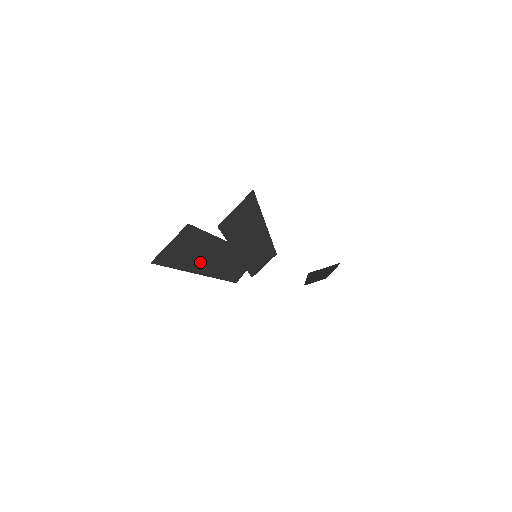
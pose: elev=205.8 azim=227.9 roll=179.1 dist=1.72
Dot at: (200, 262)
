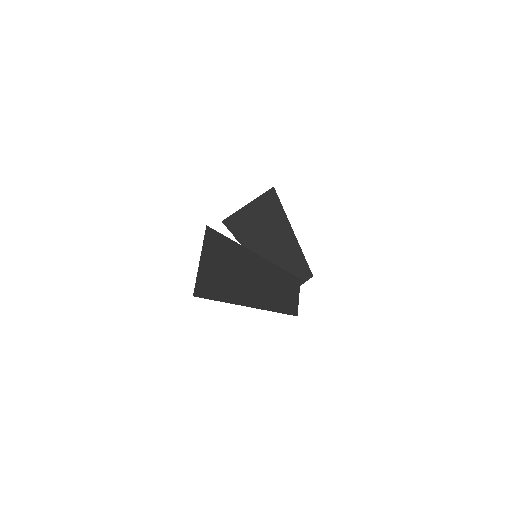
Dot at: (252, 291)
